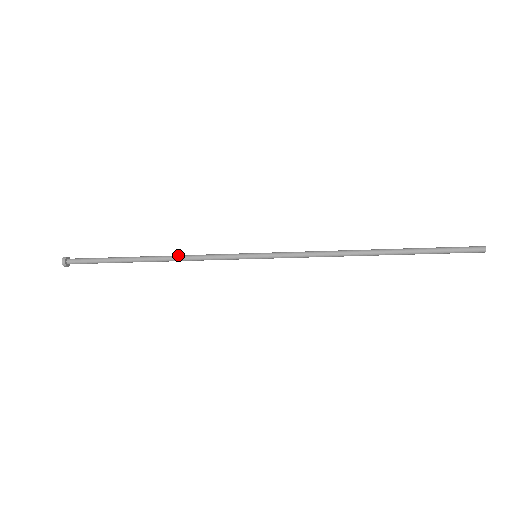
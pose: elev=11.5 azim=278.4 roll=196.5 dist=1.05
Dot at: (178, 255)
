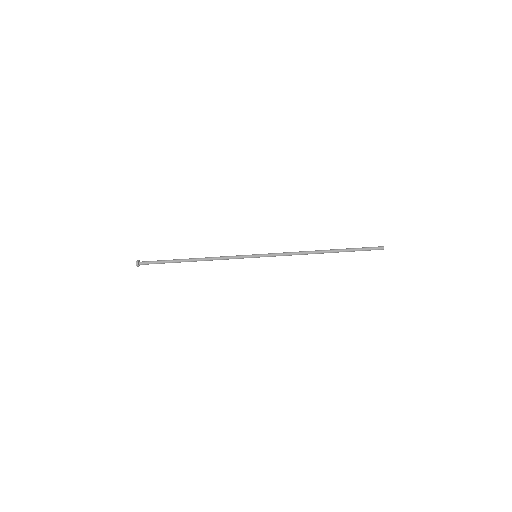
Dot at: (209, 258)
